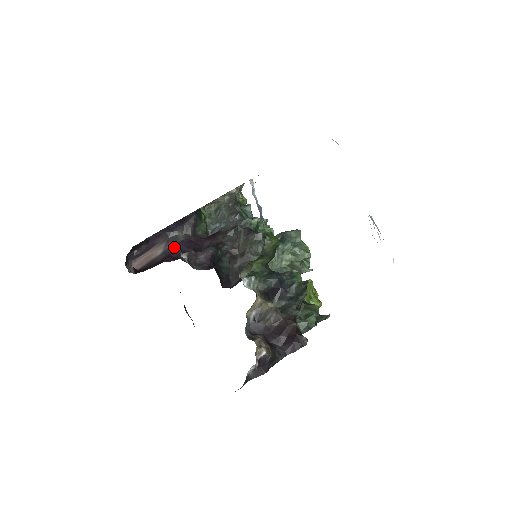
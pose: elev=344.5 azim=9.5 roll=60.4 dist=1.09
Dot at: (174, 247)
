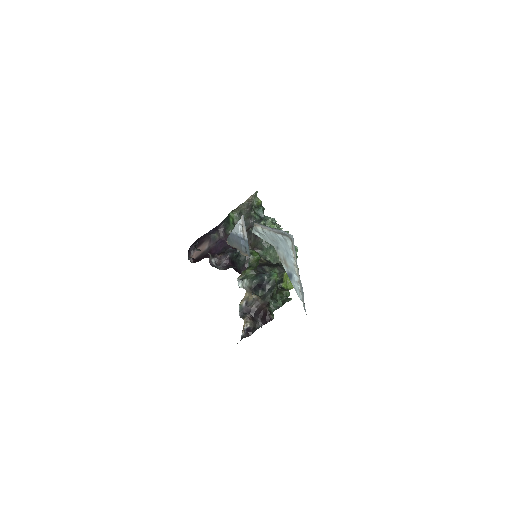
Dot at: (213, 245)
